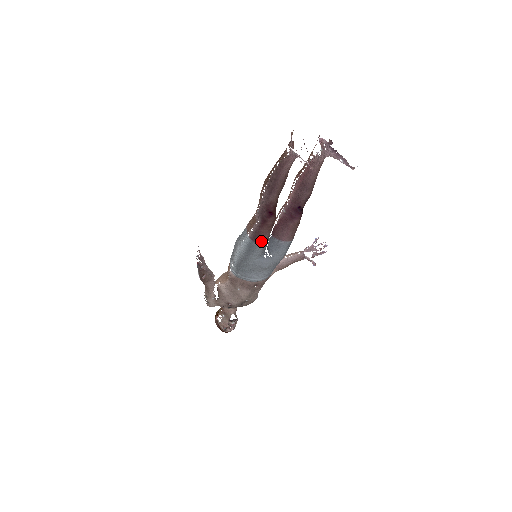
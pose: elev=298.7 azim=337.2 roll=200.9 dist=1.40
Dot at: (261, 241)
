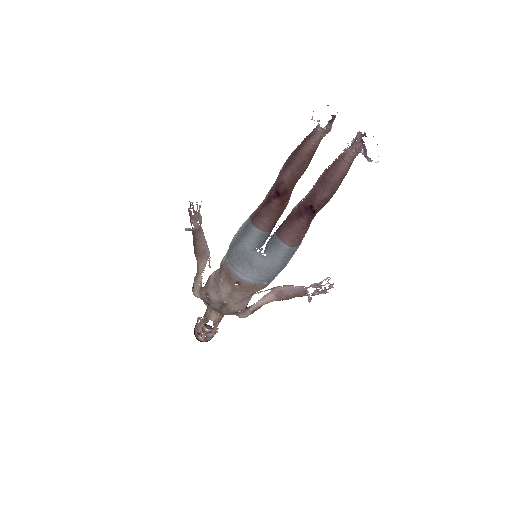
Dot at: (258, 225)
